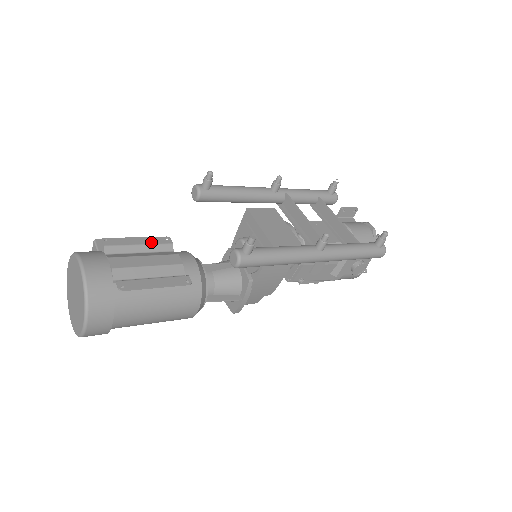
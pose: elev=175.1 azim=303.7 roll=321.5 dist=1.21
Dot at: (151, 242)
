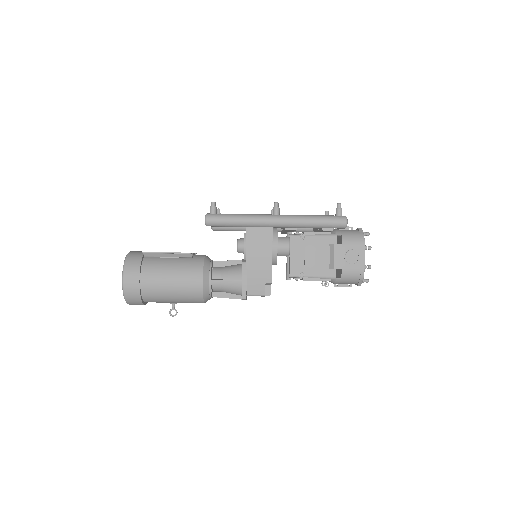
Dot at: occluded
